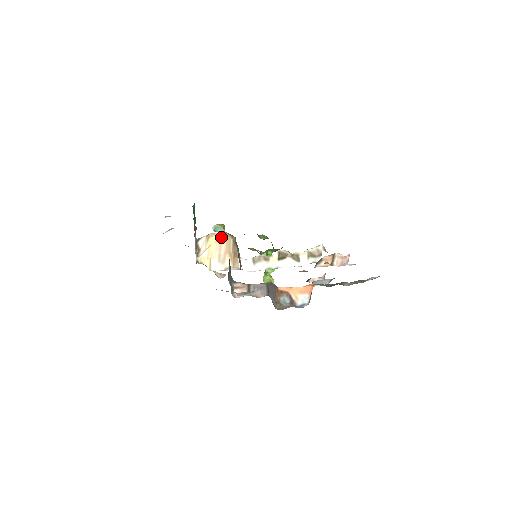
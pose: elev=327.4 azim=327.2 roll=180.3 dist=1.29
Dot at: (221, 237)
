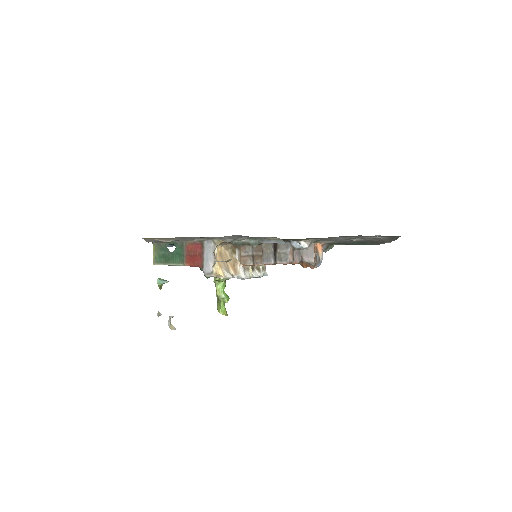
Dot at: (220, 251)
